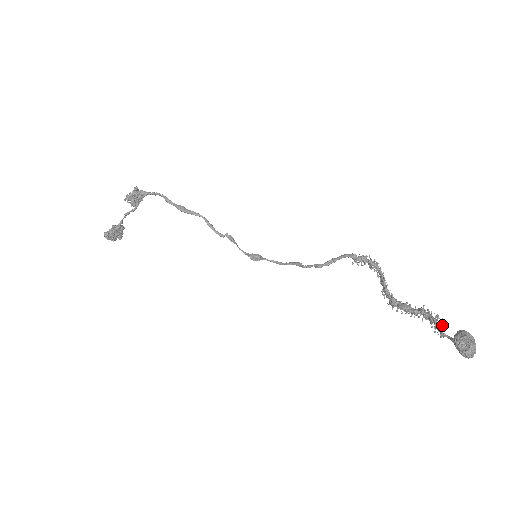
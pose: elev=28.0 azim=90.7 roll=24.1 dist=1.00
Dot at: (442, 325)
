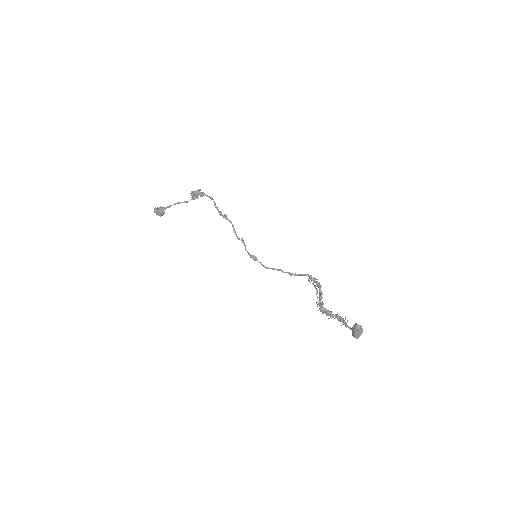
Dot at: occluded
